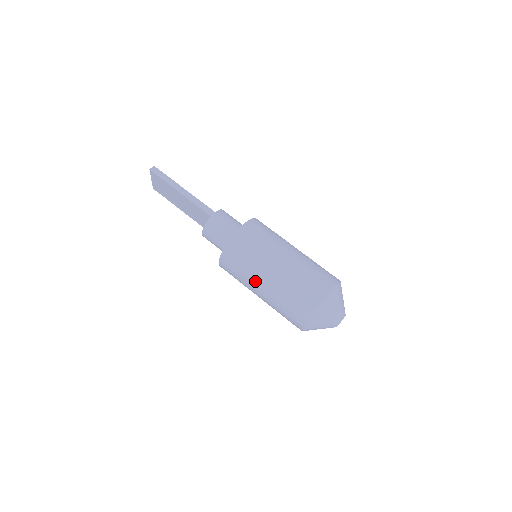
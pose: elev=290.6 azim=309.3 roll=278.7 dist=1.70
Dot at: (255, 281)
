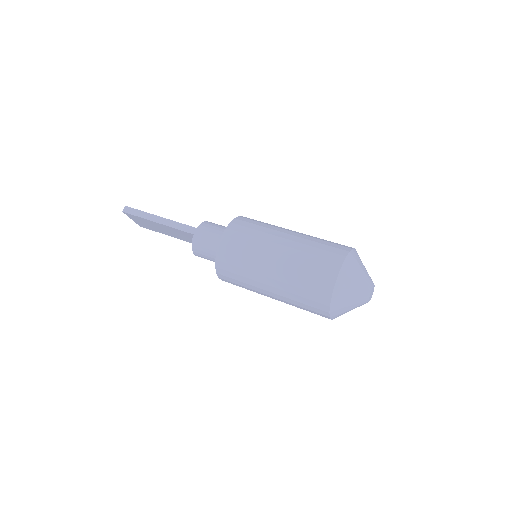
Dot at: (259, 286)
